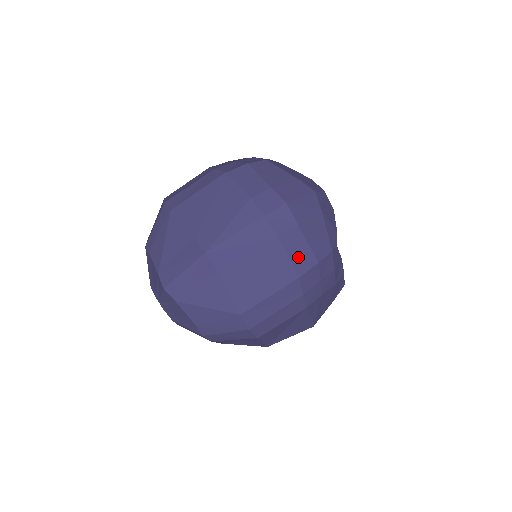
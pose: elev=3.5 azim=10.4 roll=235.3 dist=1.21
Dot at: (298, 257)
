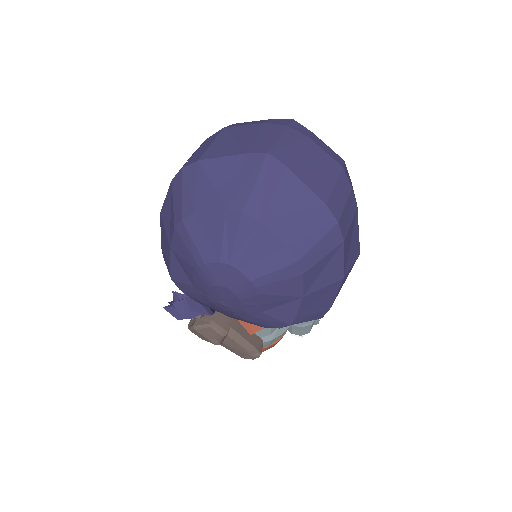
Dot at: (330, 153)
